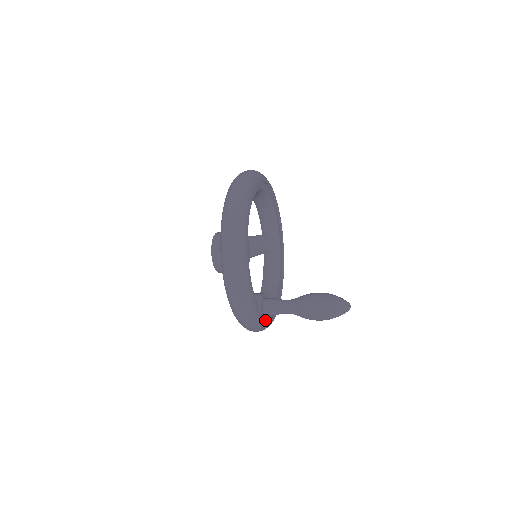
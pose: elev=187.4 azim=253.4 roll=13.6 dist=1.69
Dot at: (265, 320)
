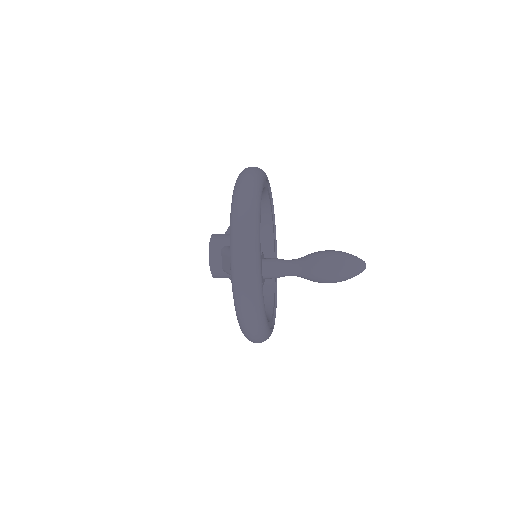
Dot at: (261, 278)
